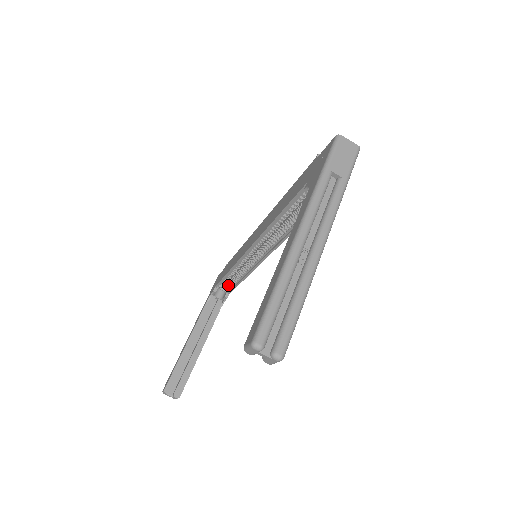
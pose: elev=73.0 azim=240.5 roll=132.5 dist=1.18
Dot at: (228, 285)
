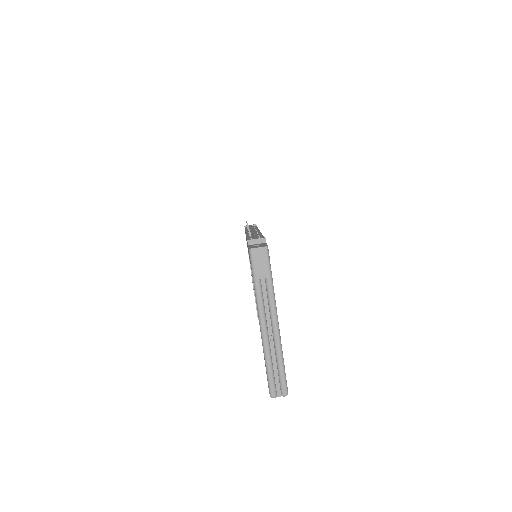
Dot at: occluded
